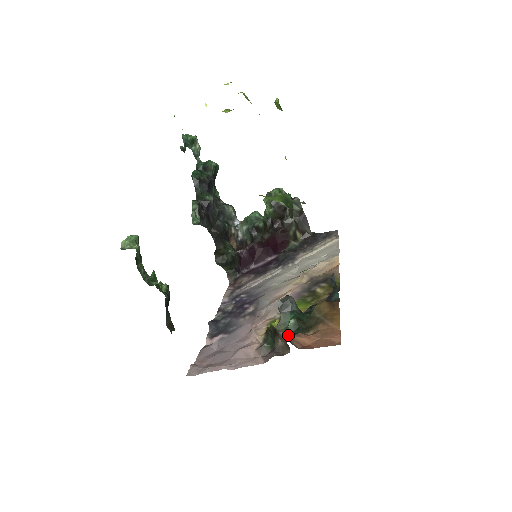
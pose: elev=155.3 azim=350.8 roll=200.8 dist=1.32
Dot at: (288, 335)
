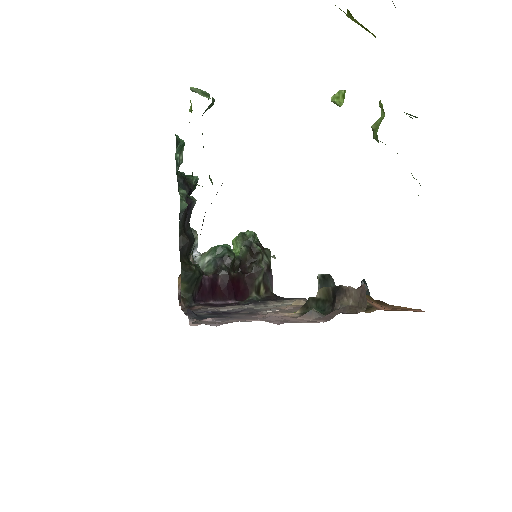
Dot at: (358, 292)
